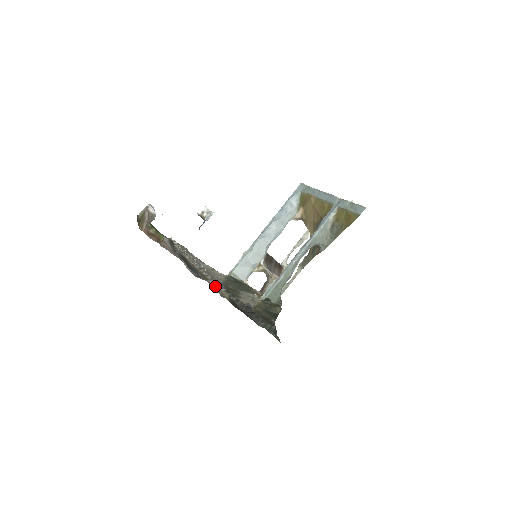
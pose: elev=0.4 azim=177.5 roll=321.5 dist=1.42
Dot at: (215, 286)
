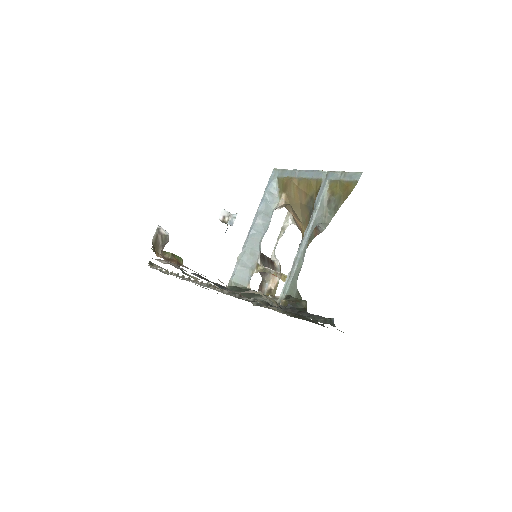
Dot at: occluded
